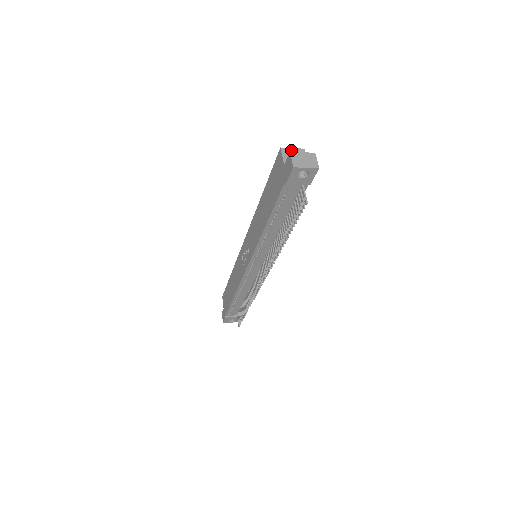
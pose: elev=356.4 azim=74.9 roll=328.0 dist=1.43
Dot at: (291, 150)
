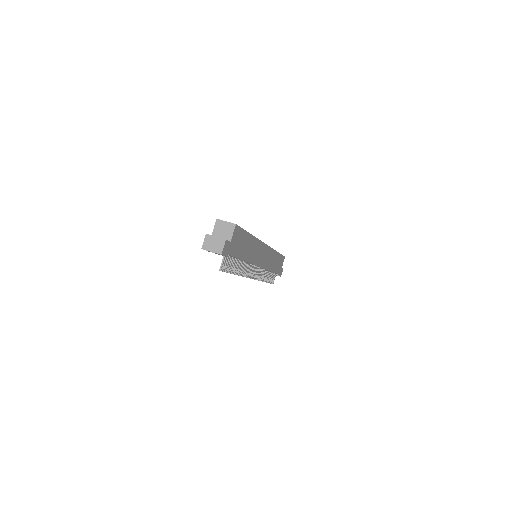
Dot at: (224, 223)
